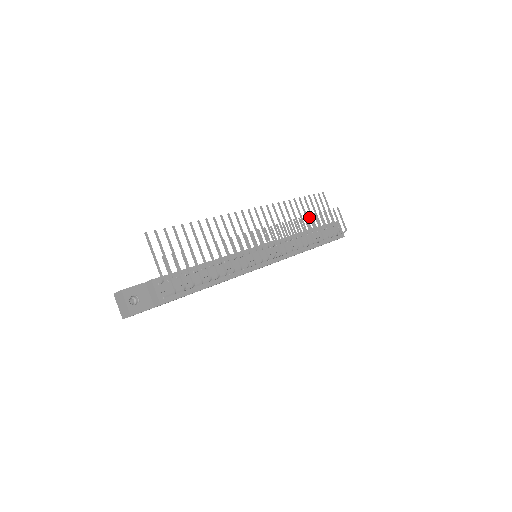
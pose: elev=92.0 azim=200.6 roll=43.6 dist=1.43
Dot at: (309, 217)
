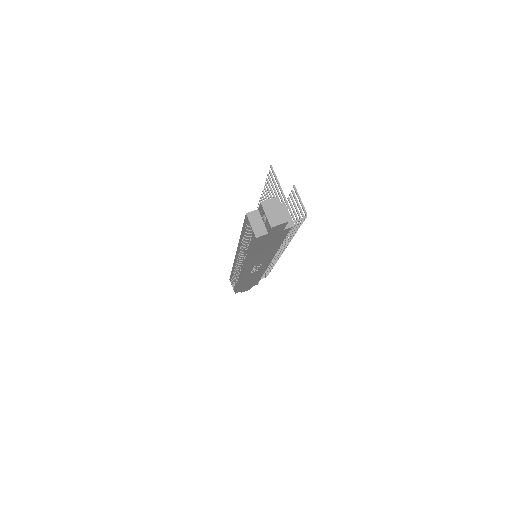
Dot at: occluded
